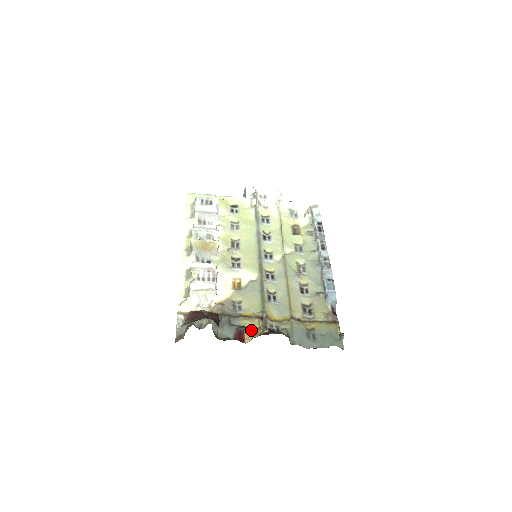
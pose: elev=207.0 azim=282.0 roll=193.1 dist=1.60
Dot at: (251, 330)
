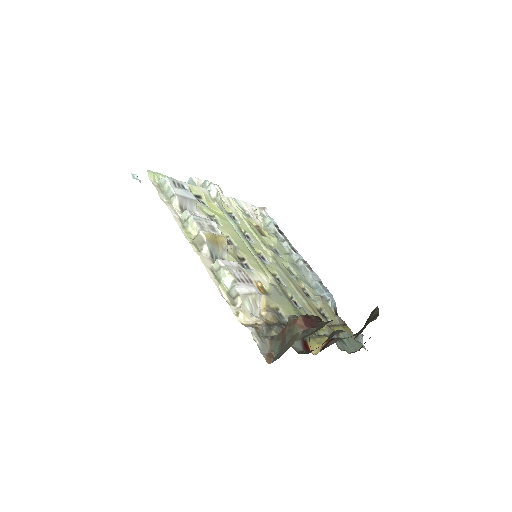
Dot at: (311, 339)
